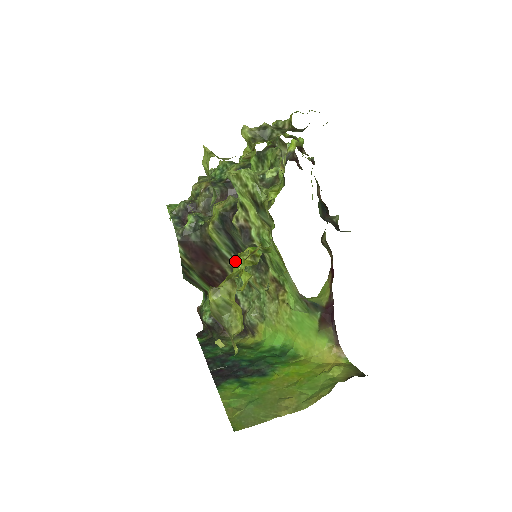
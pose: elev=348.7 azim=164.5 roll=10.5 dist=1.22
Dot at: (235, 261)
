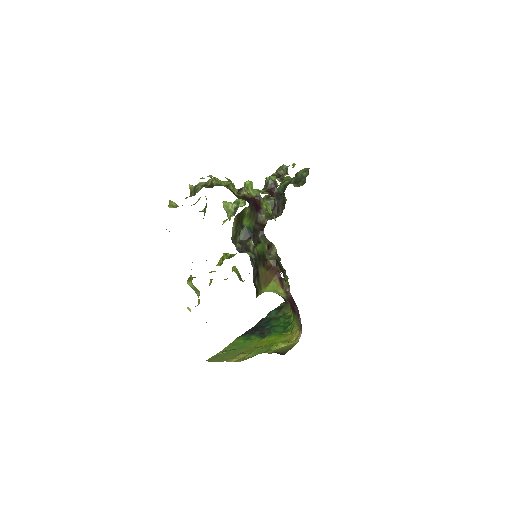
Dot at: occluded
